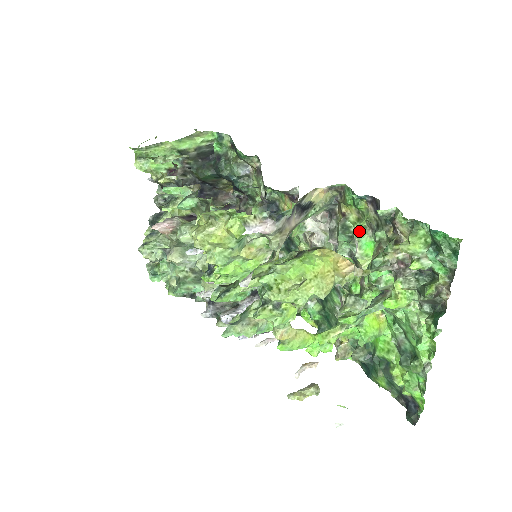
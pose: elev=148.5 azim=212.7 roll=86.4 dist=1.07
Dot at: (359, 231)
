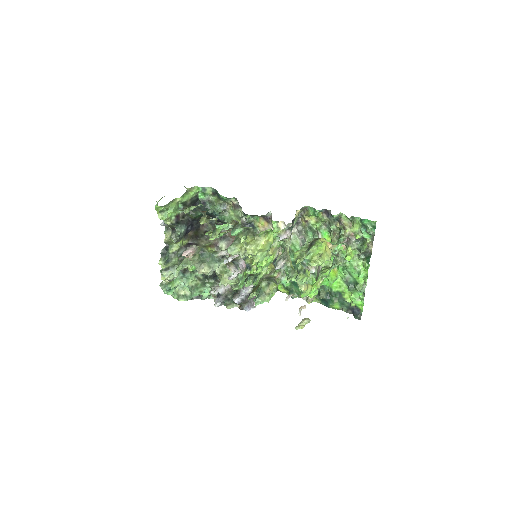
Dot at: (319, 228)
